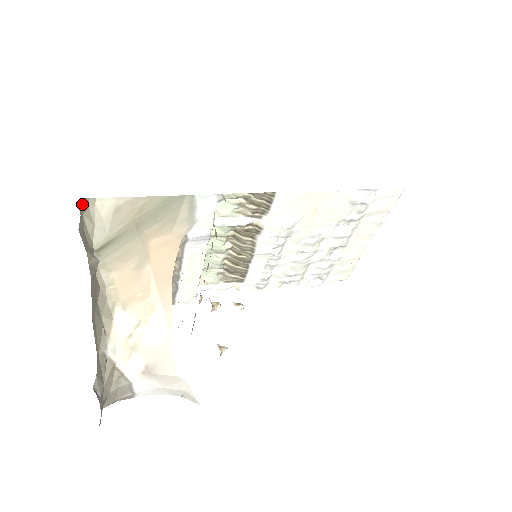
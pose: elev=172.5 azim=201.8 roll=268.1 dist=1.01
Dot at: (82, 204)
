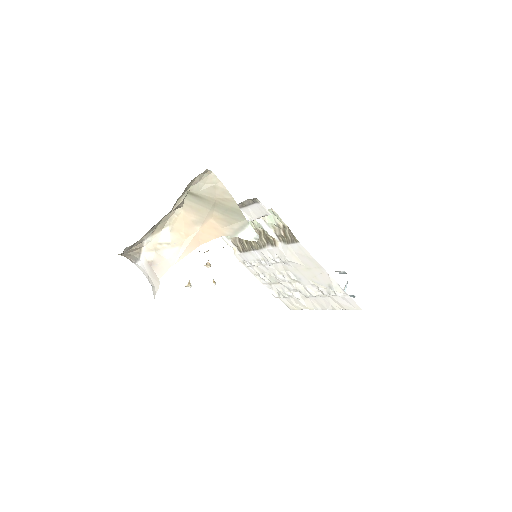
Dot at: (204, 171)
